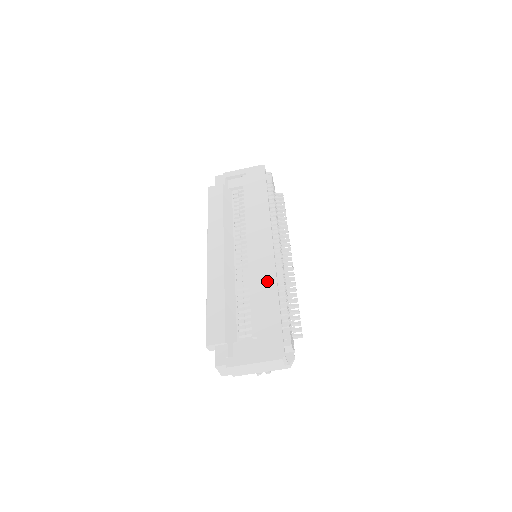
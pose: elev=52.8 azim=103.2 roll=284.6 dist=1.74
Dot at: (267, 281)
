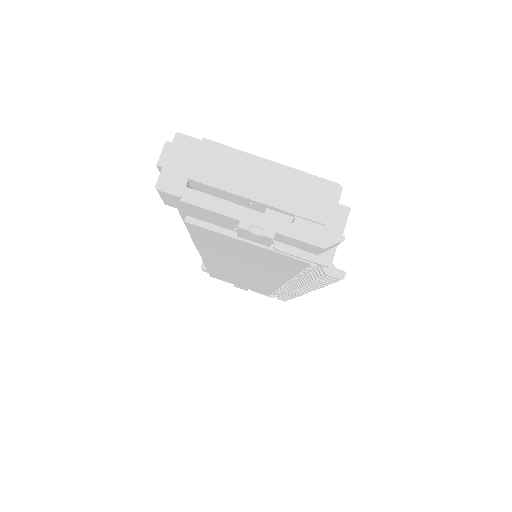
Dot at: occluded
